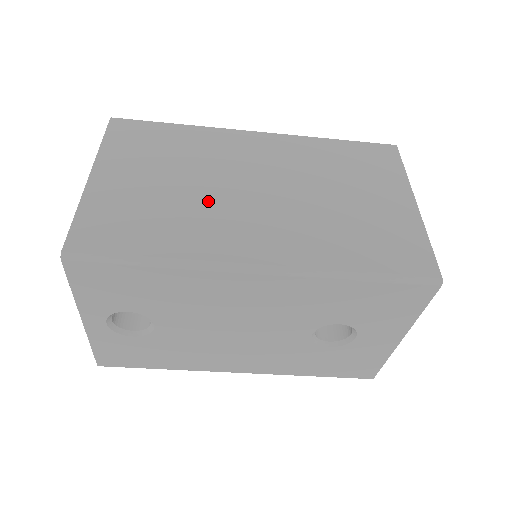
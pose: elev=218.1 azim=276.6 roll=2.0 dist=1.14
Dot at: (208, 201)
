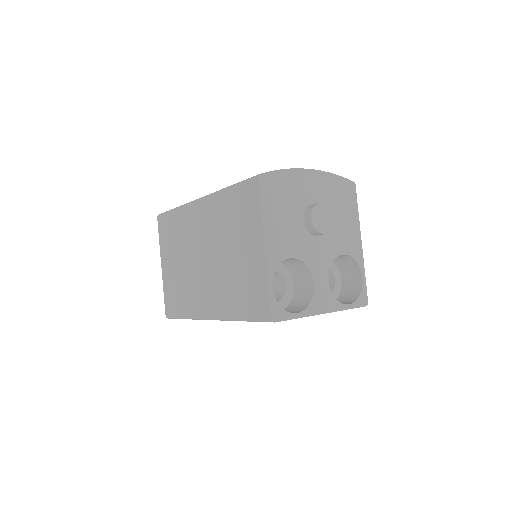
Dot at: (191, 275)
